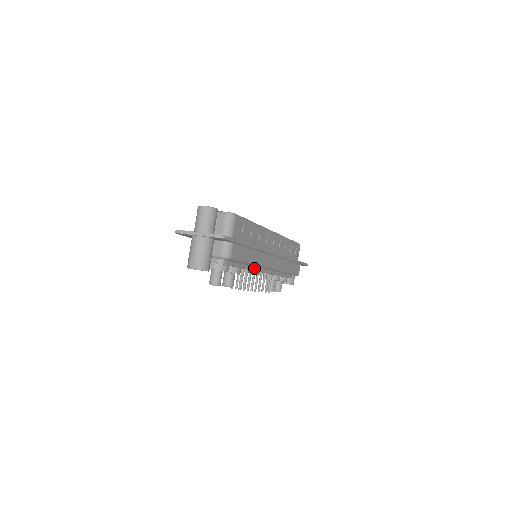
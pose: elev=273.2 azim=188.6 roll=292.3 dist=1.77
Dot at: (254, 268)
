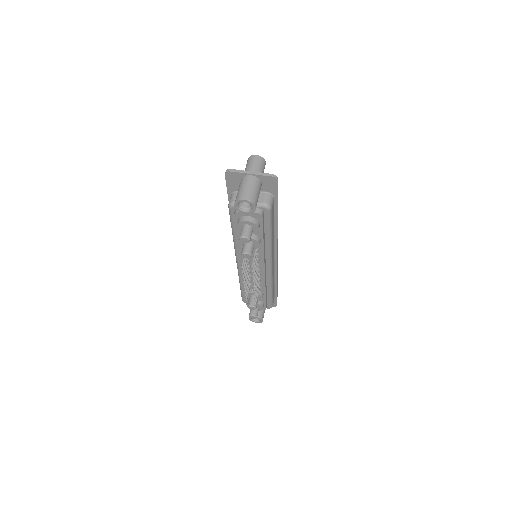
Dot at: (264, 254)
